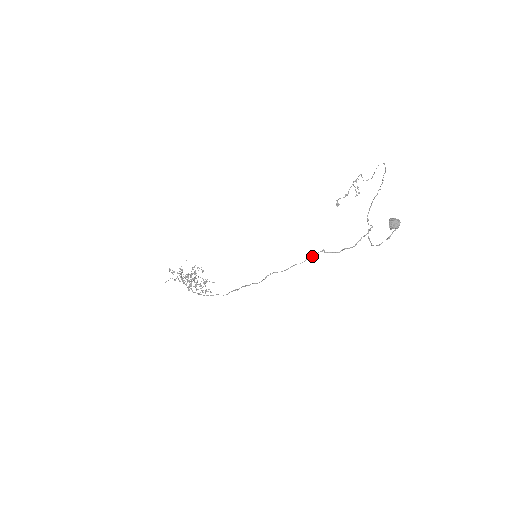
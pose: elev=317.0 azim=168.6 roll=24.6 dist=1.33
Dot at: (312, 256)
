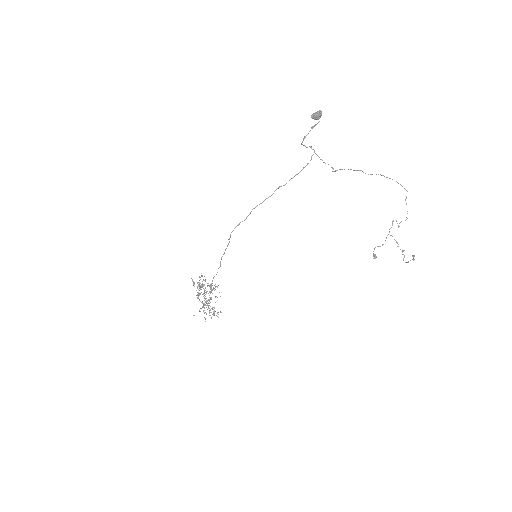
Dot at: occluded
